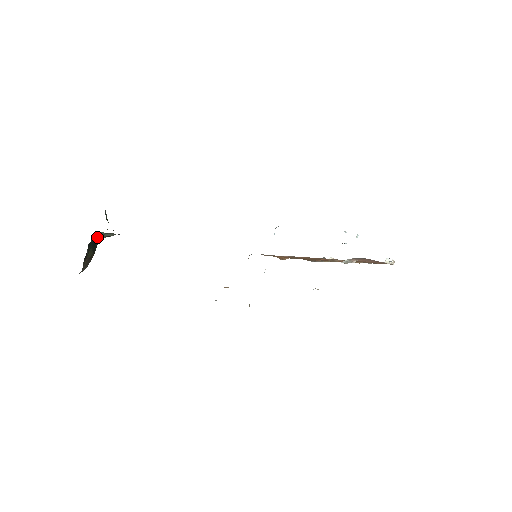
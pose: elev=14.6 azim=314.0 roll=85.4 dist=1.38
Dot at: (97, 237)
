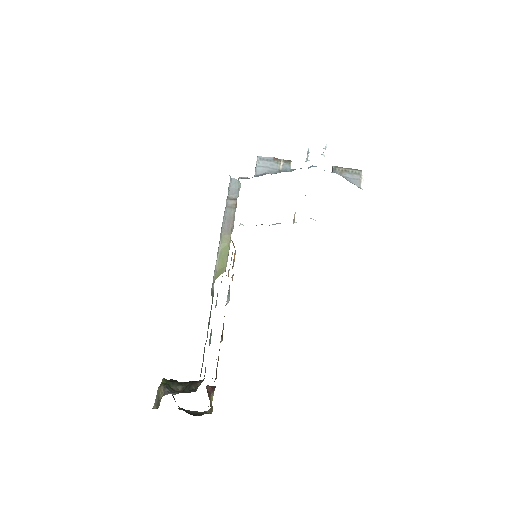
Dot at: occluded
